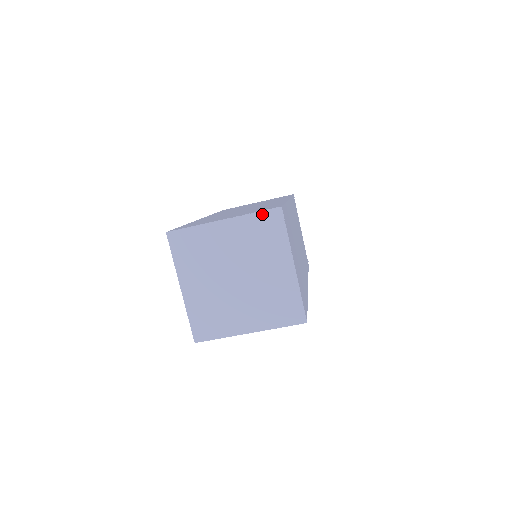
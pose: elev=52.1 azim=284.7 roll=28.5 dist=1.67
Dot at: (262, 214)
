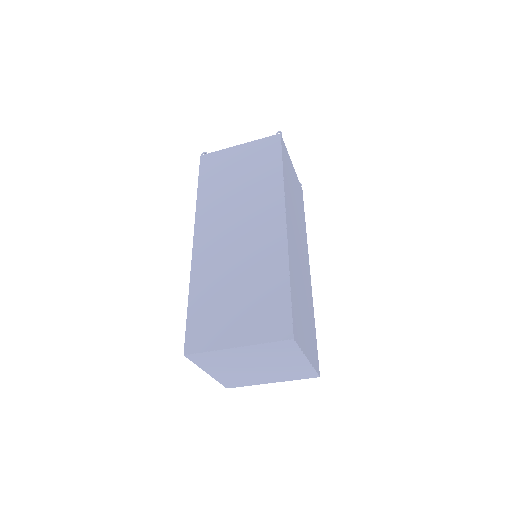
Dot at: (275, 343)
